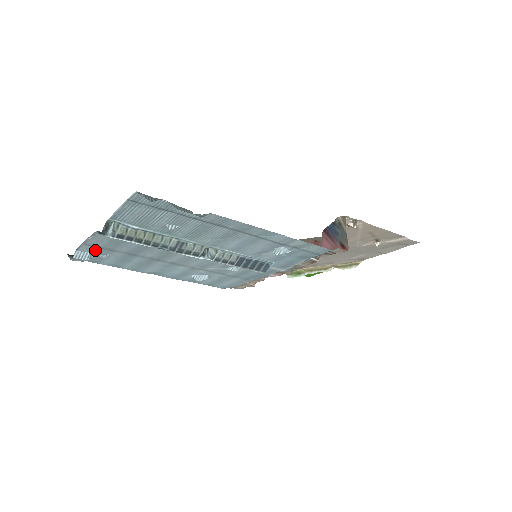
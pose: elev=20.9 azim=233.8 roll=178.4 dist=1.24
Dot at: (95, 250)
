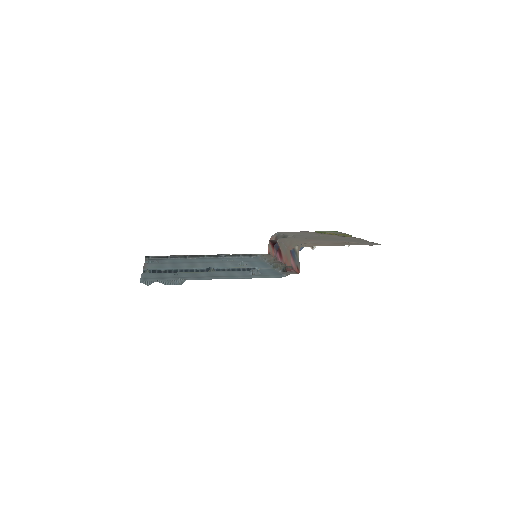
Dot at: occluded
